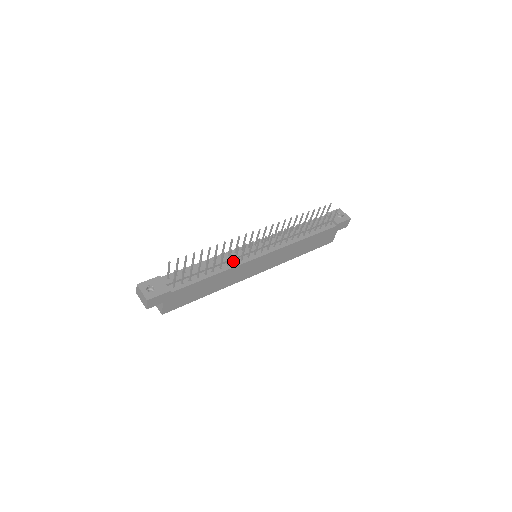
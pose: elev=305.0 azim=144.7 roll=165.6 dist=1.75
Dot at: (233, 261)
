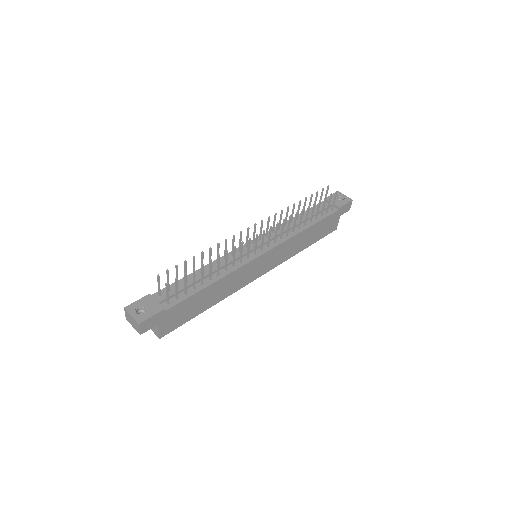
Dot at: (231, 265)
